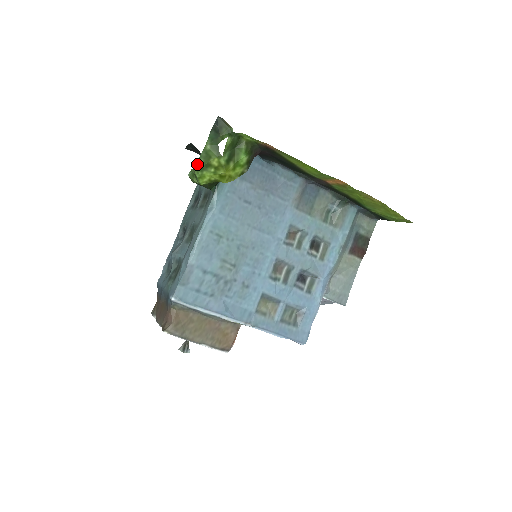
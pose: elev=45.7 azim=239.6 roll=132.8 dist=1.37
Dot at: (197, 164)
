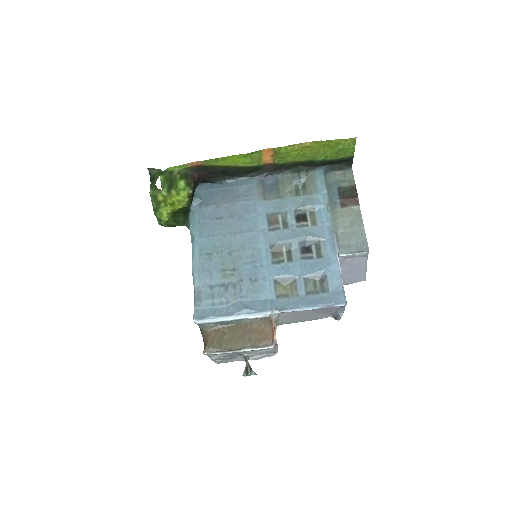
Dot at: (154, 209)
